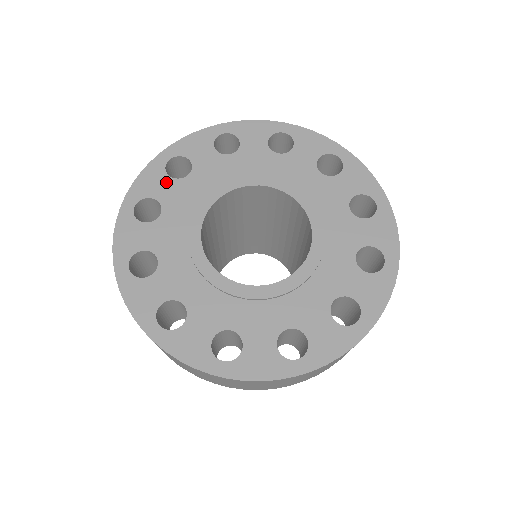
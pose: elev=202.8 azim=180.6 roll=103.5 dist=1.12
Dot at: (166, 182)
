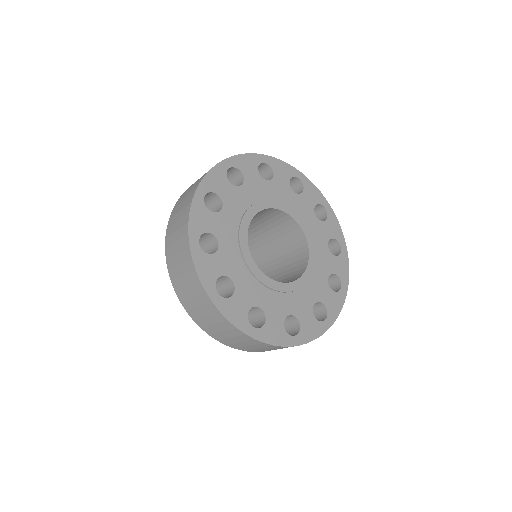
Dot at: (211, 217)
